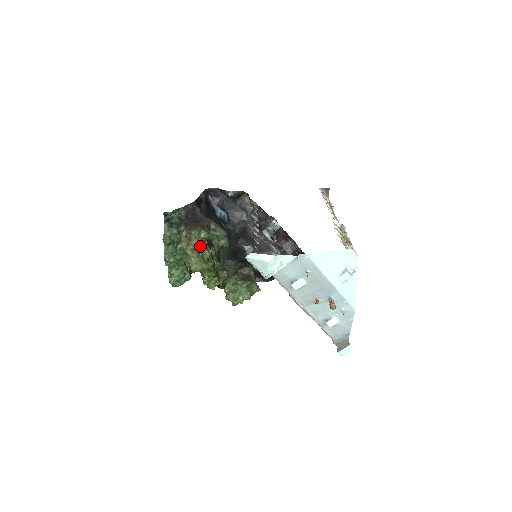
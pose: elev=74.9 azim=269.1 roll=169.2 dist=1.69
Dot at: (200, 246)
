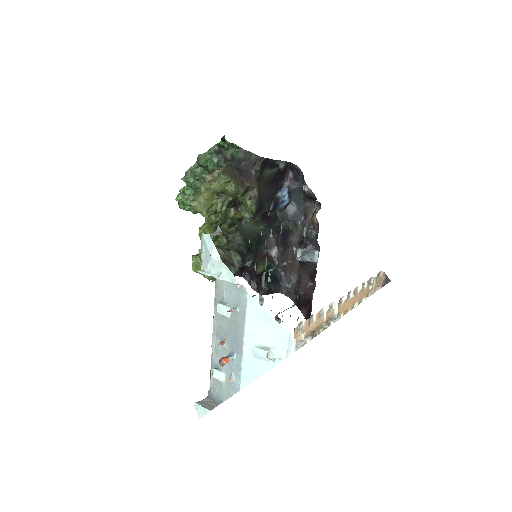
Dot at: (221, 195)
